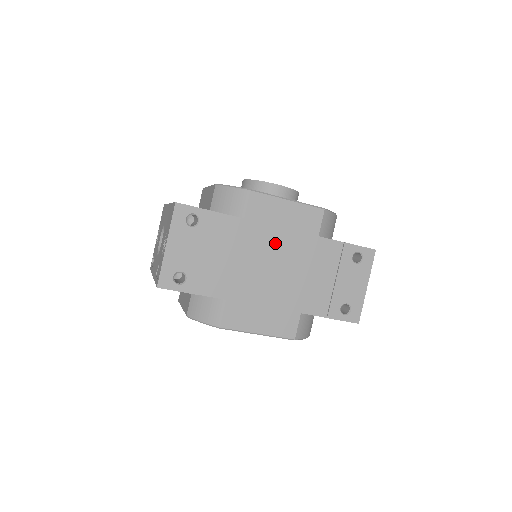
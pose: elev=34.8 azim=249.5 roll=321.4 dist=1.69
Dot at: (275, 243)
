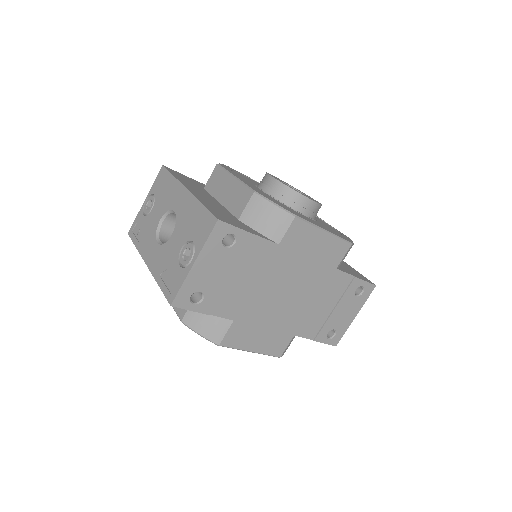
Dot at: (297, 271)
